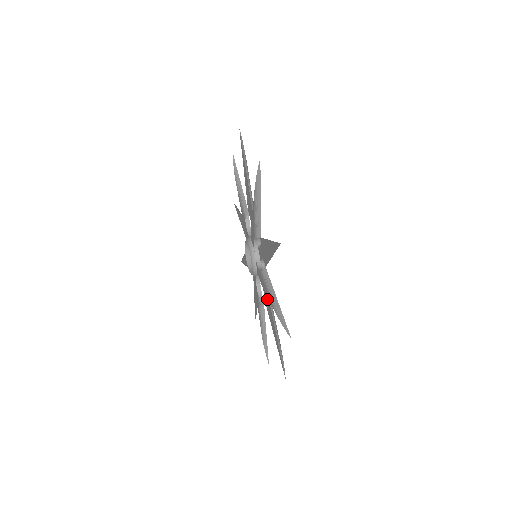
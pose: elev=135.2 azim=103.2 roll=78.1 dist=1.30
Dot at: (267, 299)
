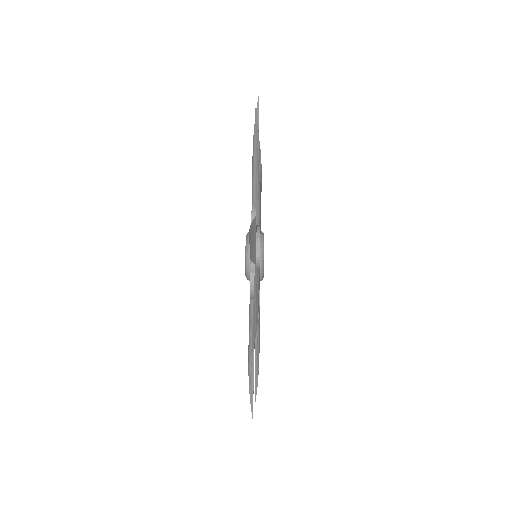
Dot at: occluded
